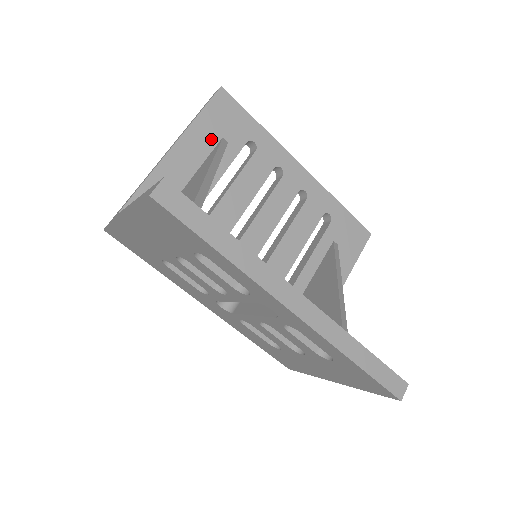
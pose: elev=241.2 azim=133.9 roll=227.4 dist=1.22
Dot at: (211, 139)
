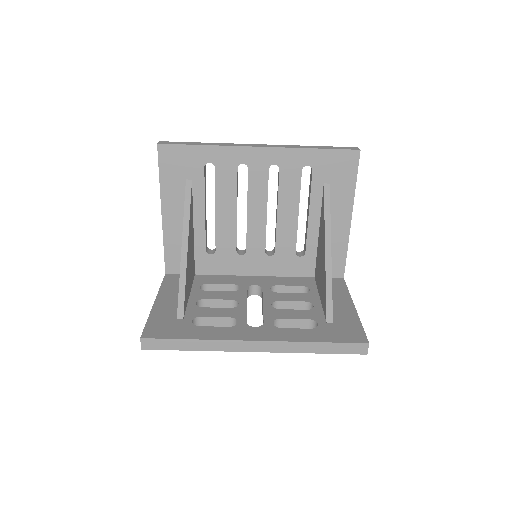
Dot at: (180, 188)
